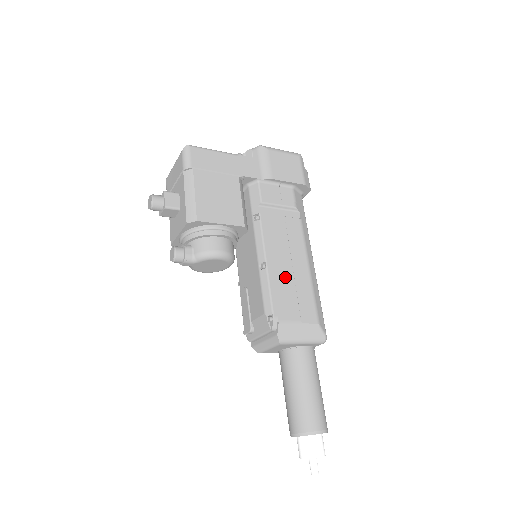
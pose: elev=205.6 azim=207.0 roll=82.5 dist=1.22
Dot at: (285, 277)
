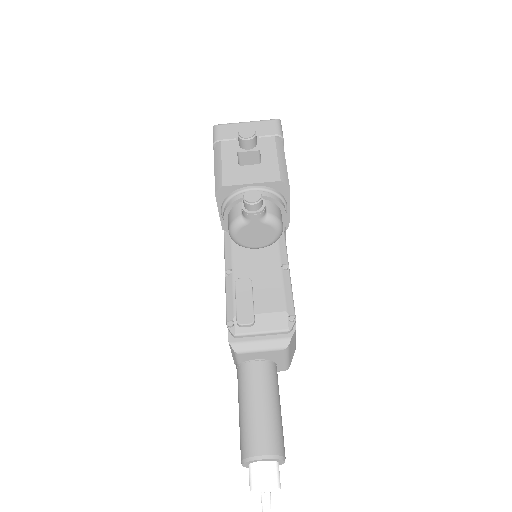
Dot at: occluded
